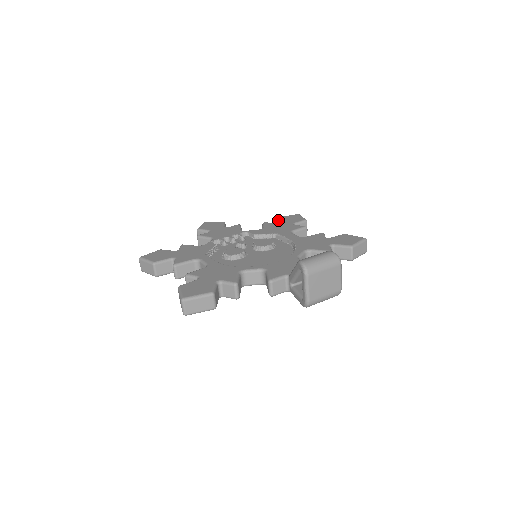
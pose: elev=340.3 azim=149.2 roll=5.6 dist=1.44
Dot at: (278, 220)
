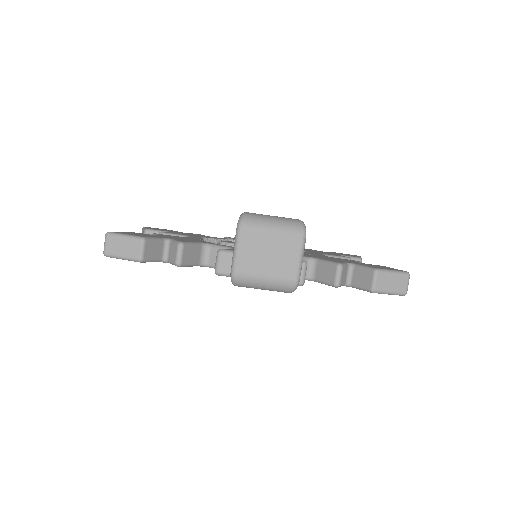
Dot at: occluded
